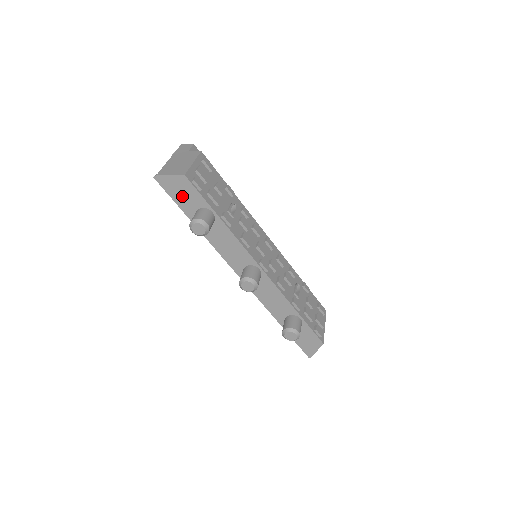
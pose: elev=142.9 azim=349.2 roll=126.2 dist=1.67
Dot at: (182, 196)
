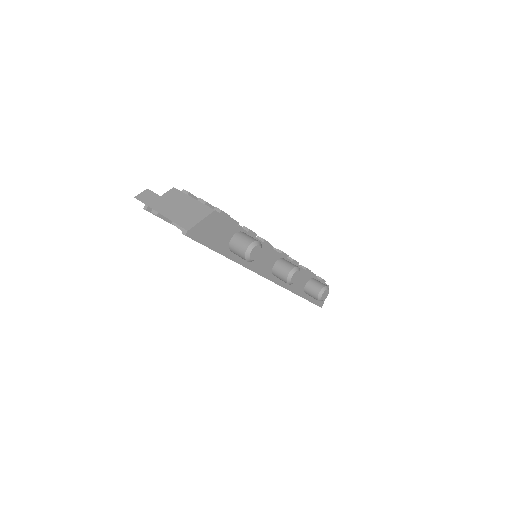
Dot at: (215, 236)
